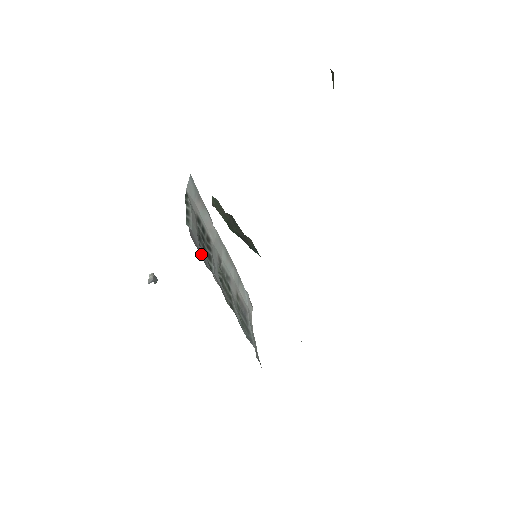
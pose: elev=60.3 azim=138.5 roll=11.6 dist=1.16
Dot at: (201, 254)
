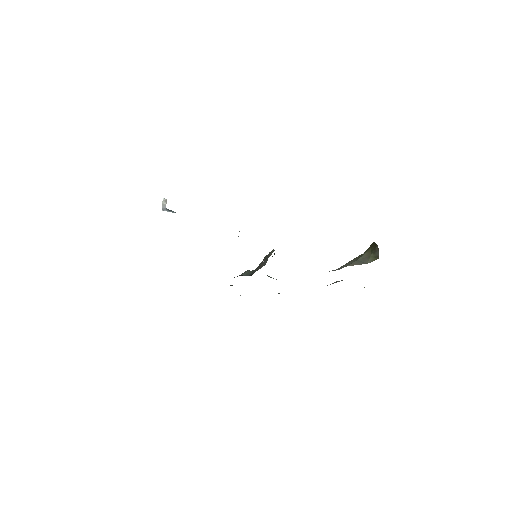
Dot at: occluded
